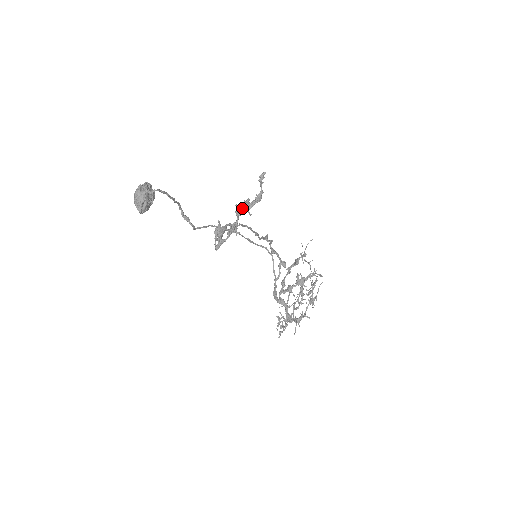
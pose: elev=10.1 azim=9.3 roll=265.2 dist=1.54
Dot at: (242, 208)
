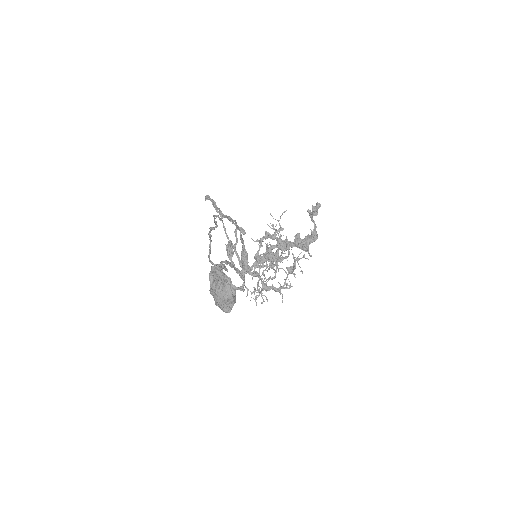
Dot at: (288, 242)
